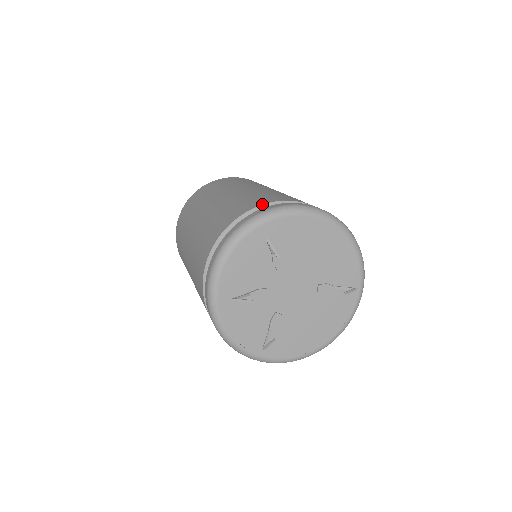
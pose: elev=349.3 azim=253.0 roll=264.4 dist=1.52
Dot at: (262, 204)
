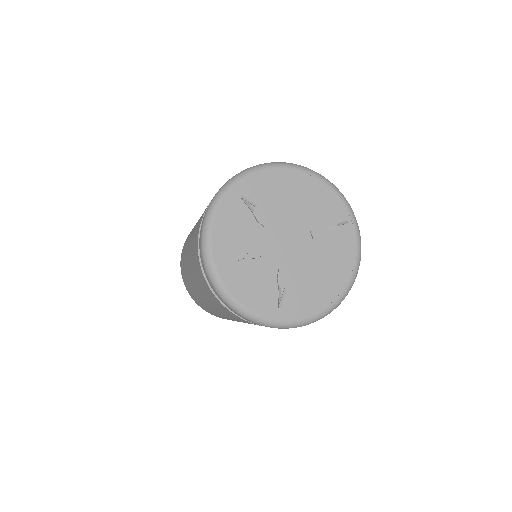
Dot at: occluded
